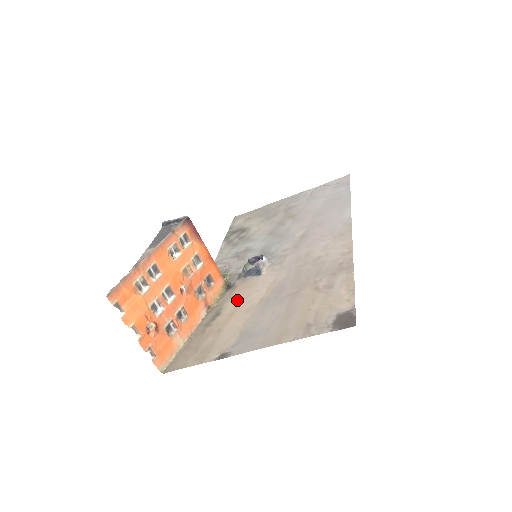
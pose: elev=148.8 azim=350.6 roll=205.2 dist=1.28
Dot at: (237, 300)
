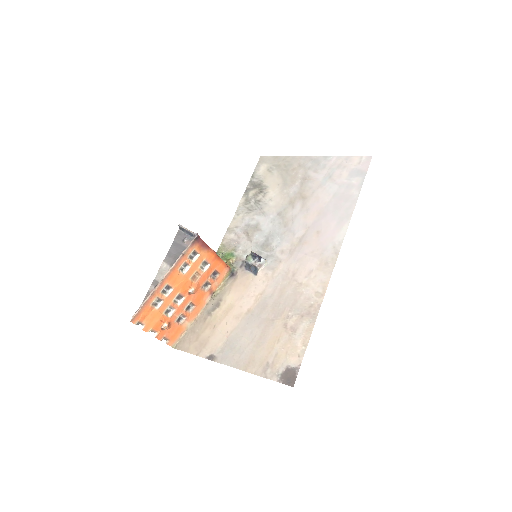
Dot at: (233, 297)
